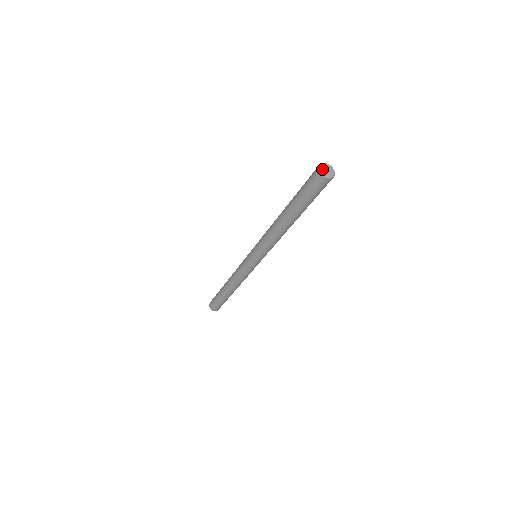
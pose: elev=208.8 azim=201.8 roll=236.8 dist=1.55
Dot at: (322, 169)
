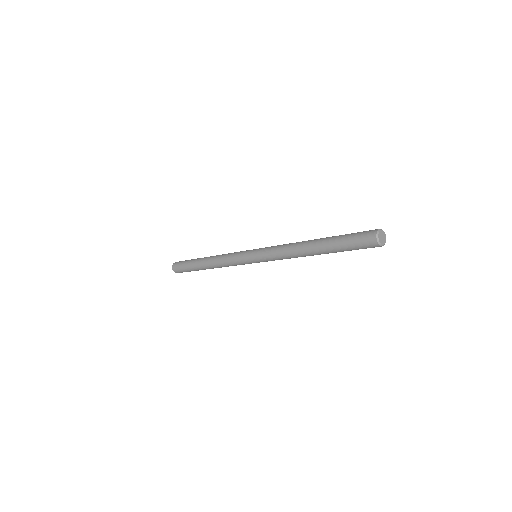
Dot at: (380, 232)
